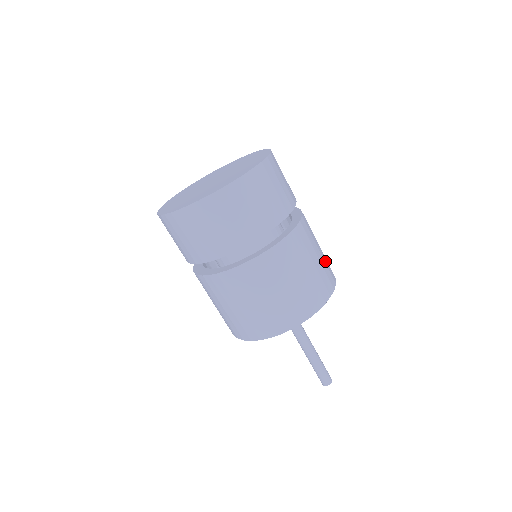
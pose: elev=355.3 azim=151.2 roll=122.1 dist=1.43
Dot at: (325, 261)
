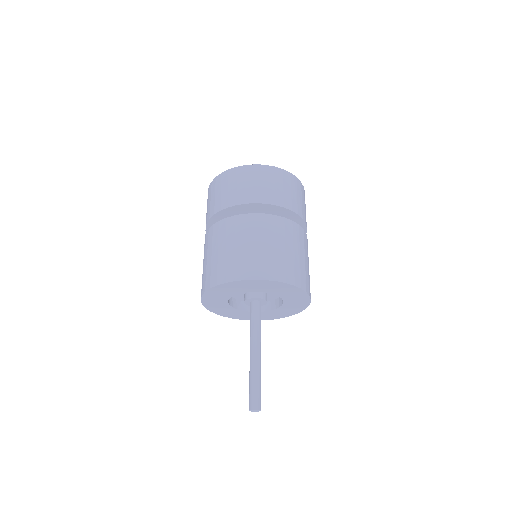
Dot at: occluded
